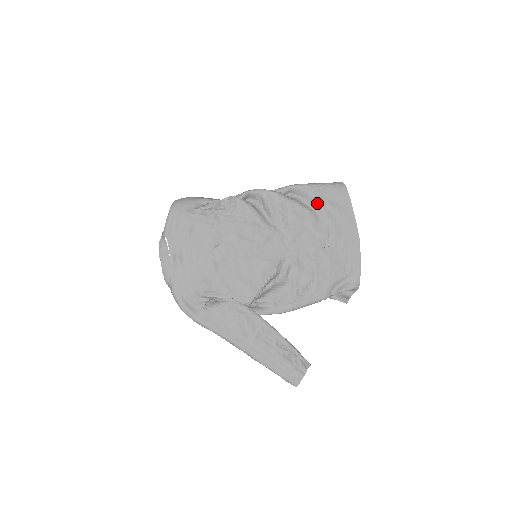
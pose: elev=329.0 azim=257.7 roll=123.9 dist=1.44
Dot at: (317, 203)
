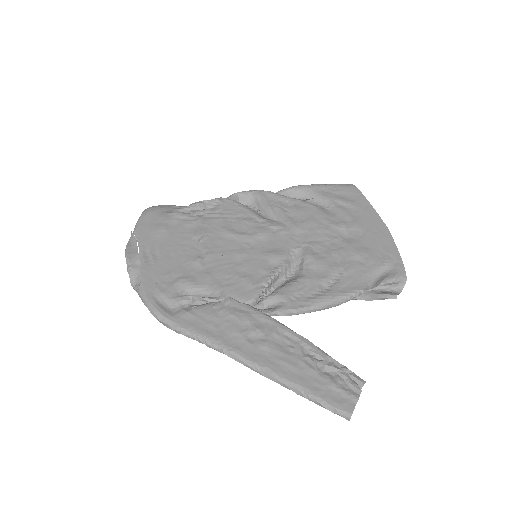
Dot at: (323, 199)
